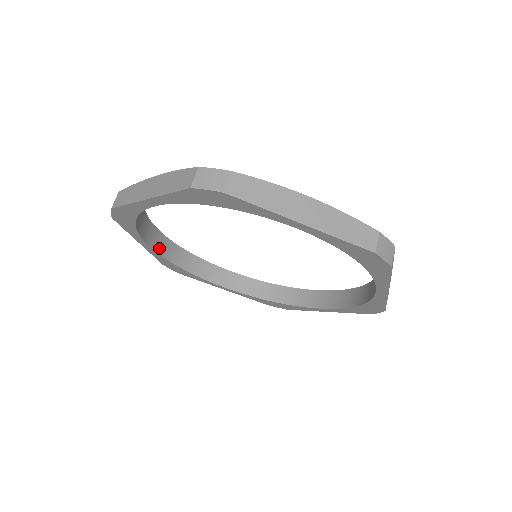
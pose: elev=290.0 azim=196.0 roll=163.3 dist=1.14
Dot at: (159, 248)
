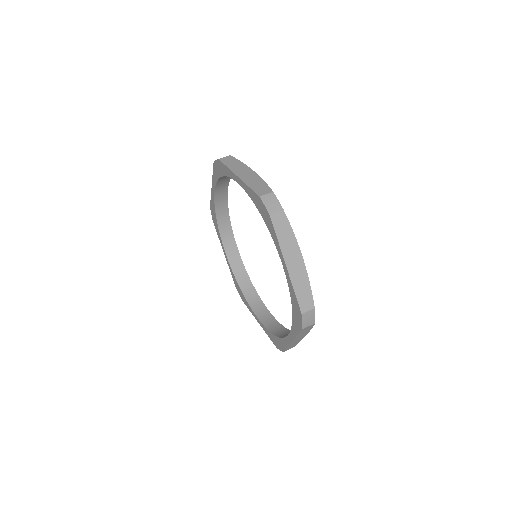
Dot at: (233, 264)
